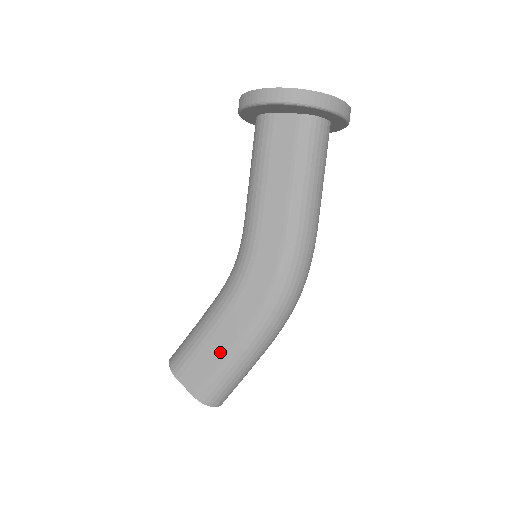
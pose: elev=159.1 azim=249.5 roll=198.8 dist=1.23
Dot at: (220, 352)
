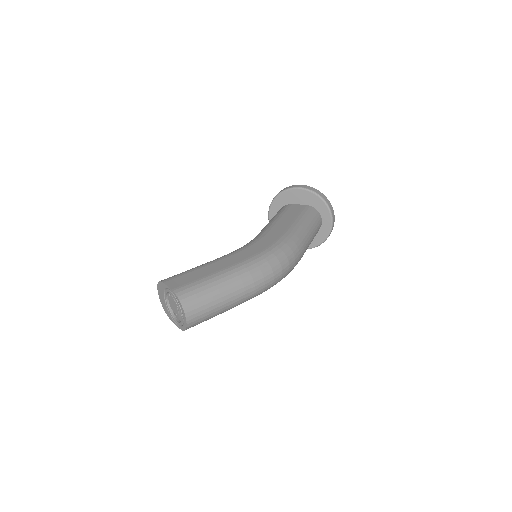
Dot at: (211, 271)
